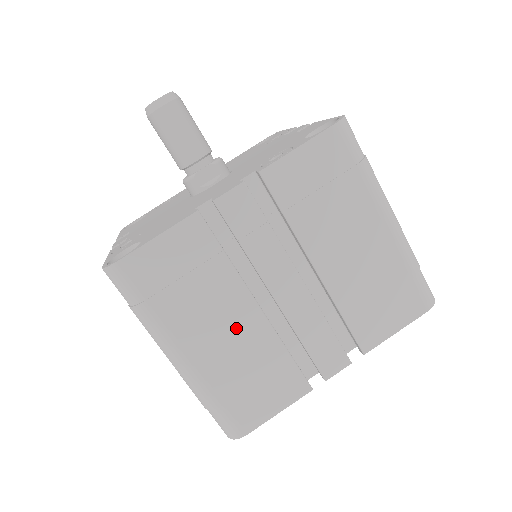
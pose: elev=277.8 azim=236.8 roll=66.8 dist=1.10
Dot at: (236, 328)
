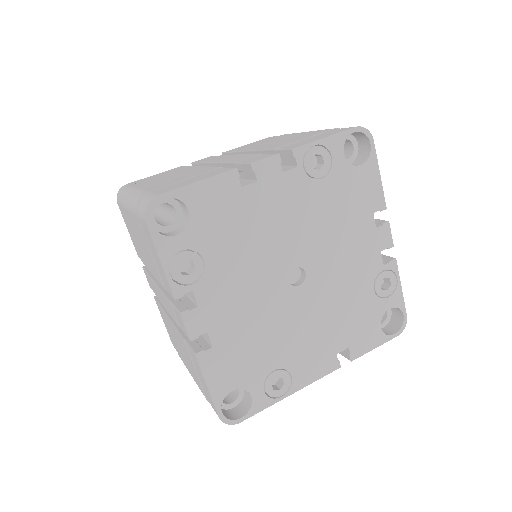
Dot at: (182, 174)
